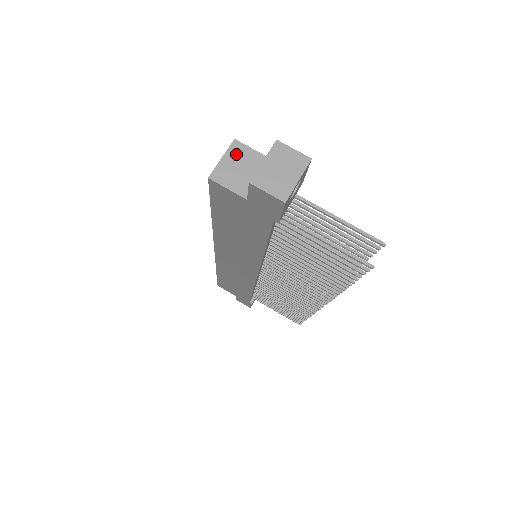
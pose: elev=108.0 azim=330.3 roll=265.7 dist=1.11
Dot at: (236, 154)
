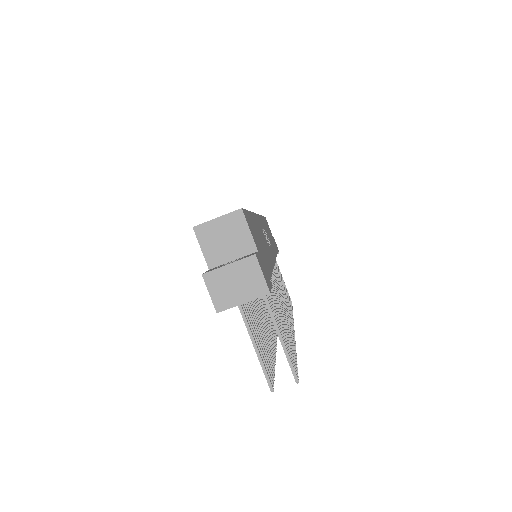
Dot at: (232, 223)
